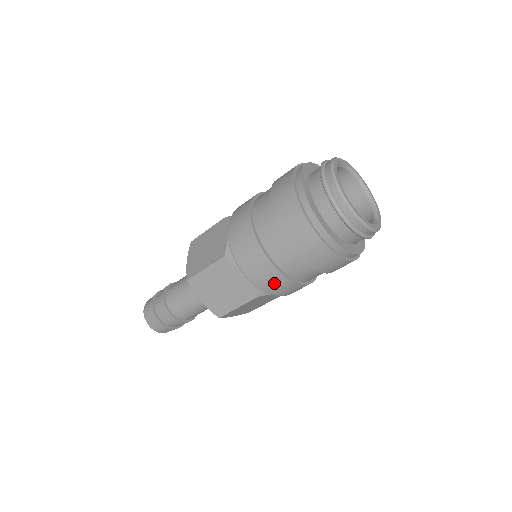
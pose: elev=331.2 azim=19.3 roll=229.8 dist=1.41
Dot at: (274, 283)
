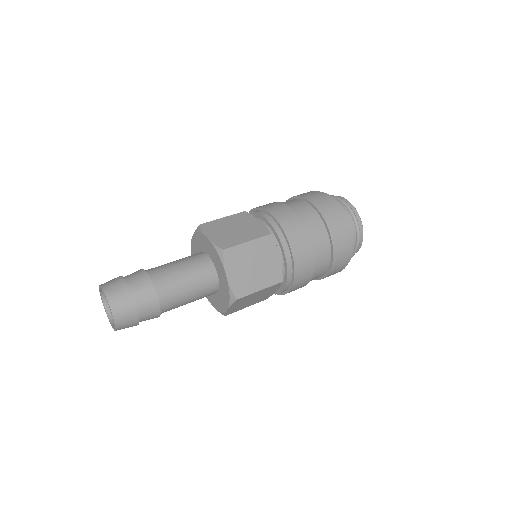
Dot at: (304, 269)
